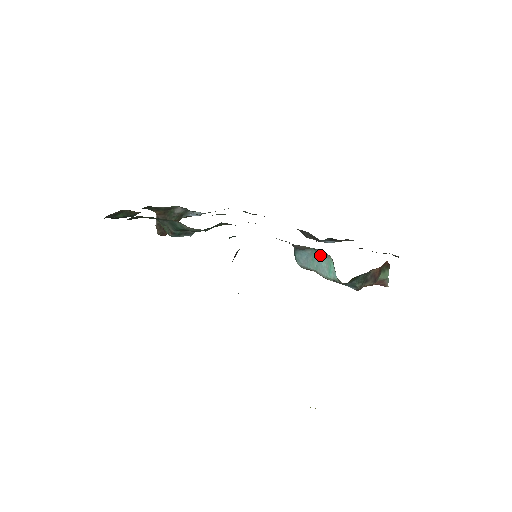
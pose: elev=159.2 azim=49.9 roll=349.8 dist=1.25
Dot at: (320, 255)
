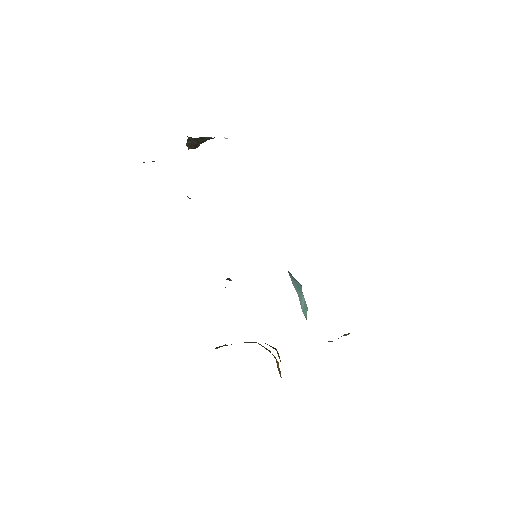
Dot at: occluded
